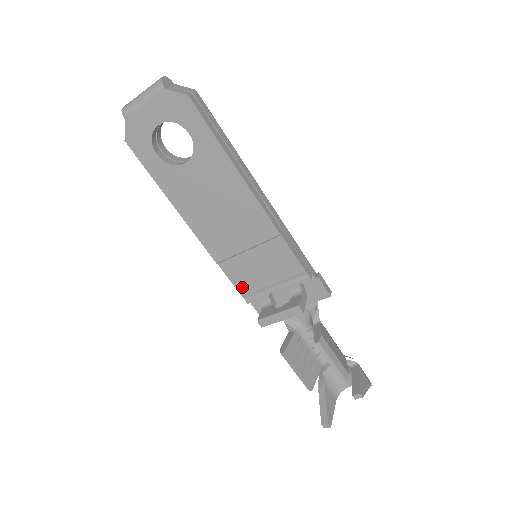
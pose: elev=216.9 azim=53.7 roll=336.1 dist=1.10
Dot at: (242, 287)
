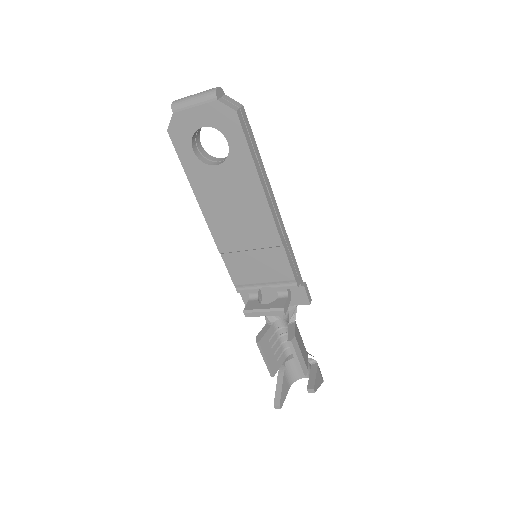
Dot at: (236, 278)
